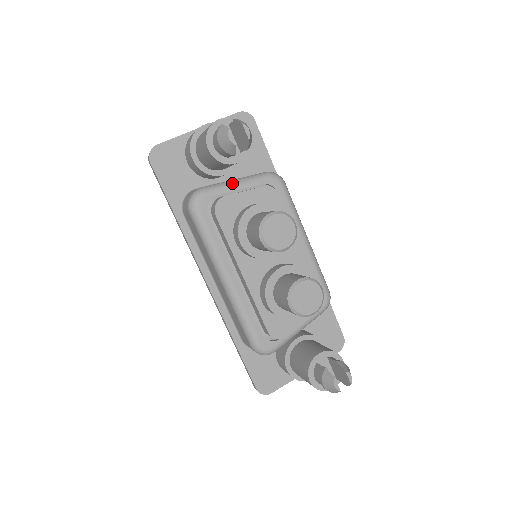
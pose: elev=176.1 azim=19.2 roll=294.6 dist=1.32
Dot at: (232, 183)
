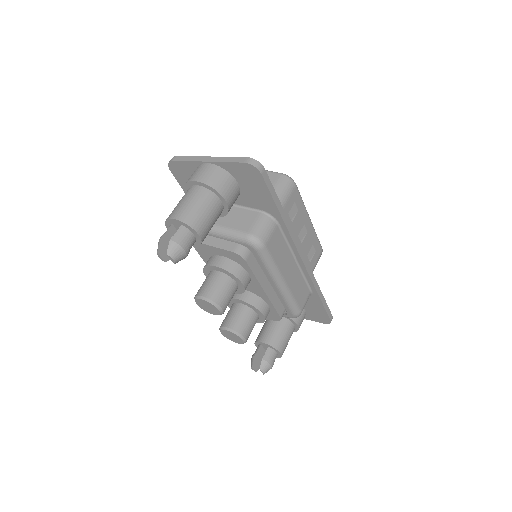
Dot at: (214, 231)
